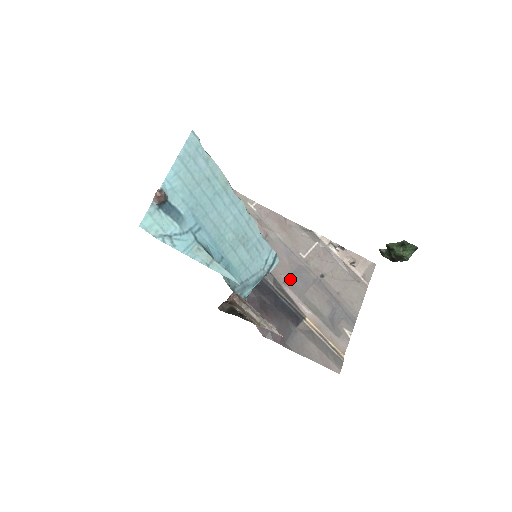
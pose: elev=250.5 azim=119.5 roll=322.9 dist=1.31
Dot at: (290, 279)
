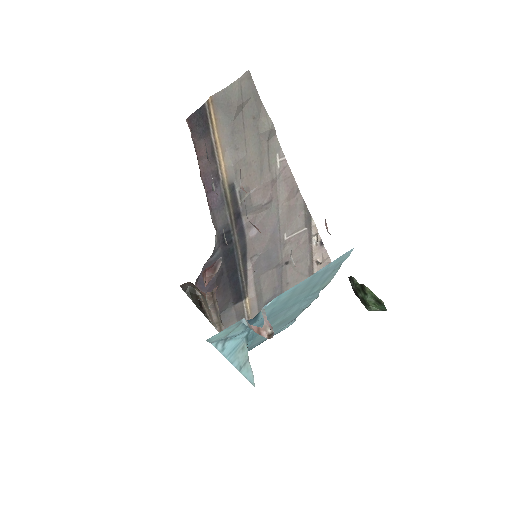
Dot at: (259, 257)
